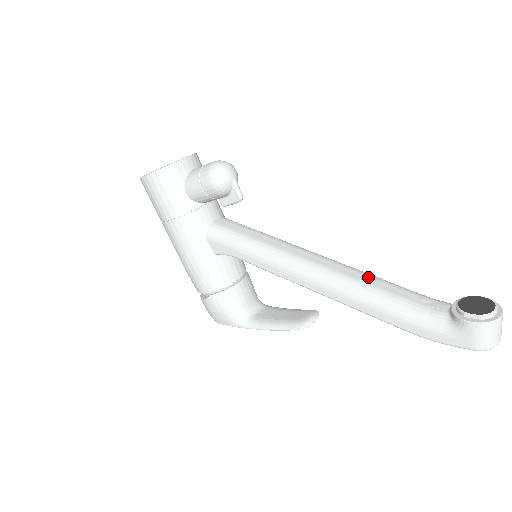
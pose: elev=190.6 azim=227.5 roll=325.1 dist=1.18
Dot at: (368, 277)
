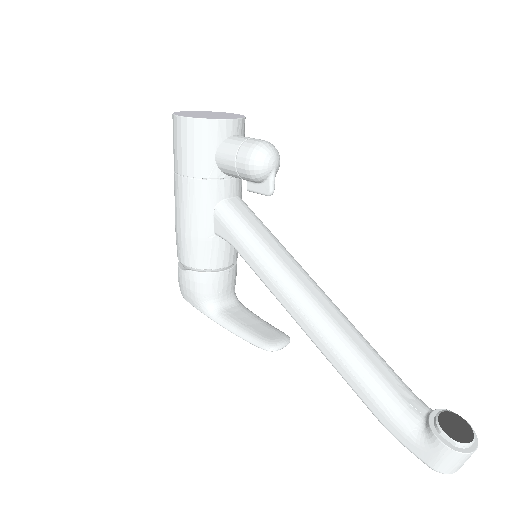
Dot at: (361, 340)
